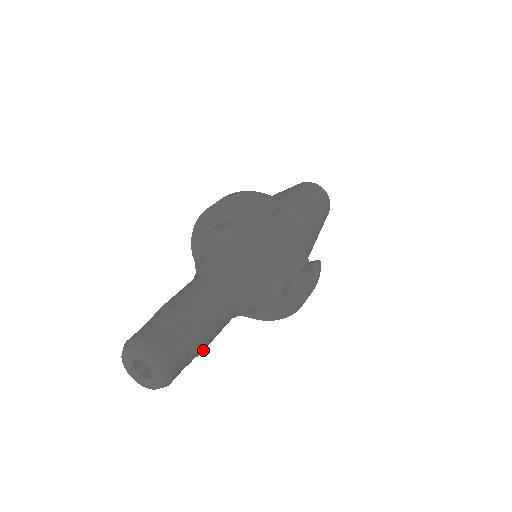
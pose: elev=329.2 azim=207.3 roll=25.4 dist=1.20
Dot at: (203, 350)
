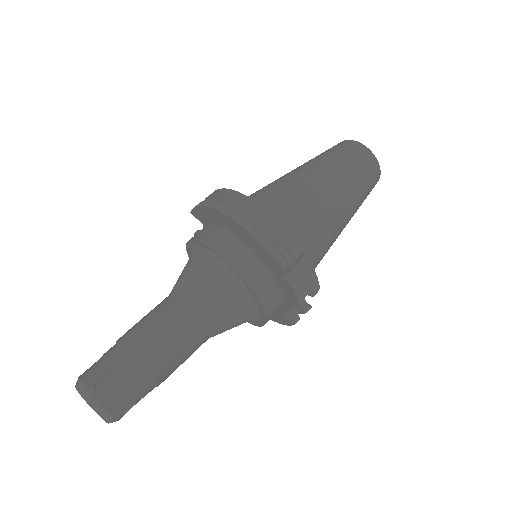
Dot at: occluded
